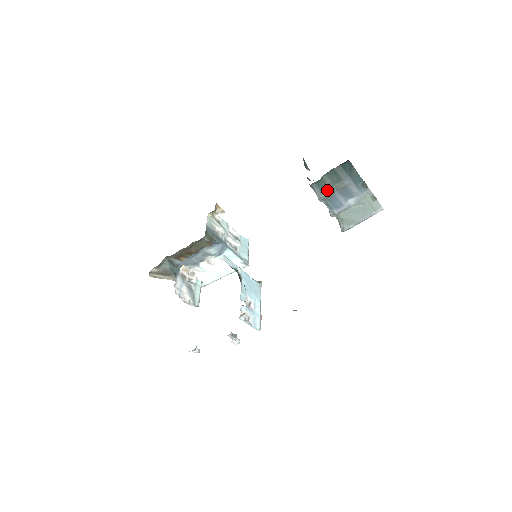
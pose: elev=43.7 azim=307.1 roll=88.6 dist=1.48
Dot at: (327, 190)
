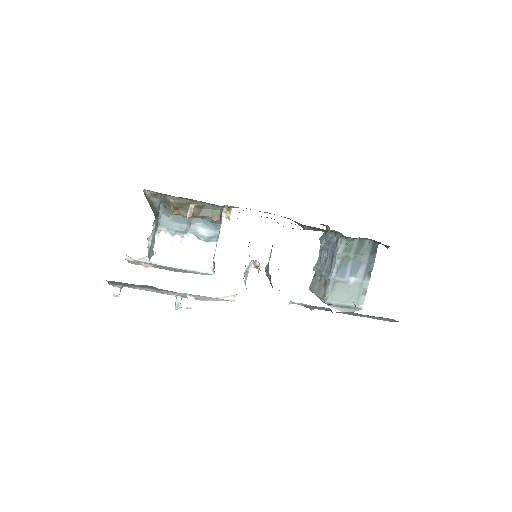
Dot at: (347, 253)
